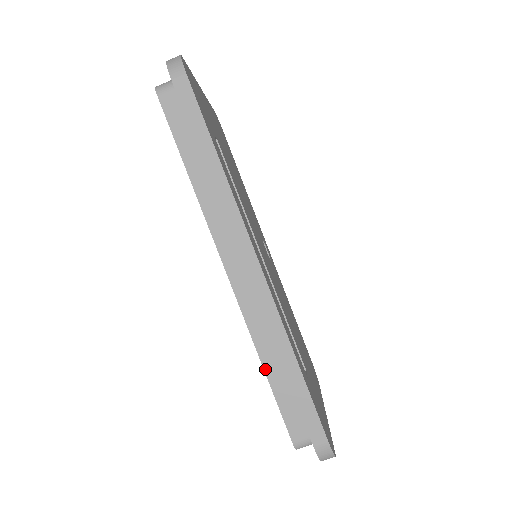
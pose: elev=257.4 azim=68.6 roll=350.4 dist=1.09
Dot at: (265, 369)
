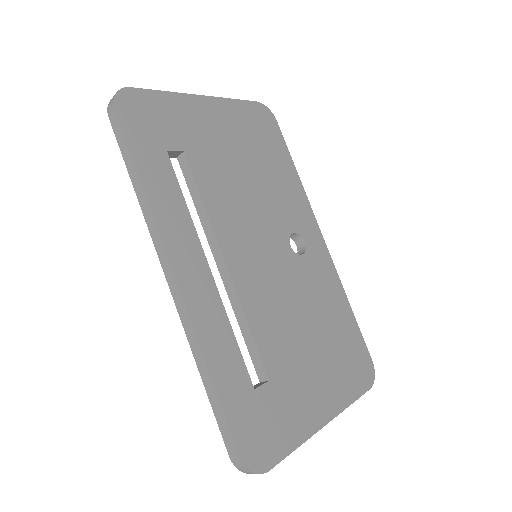
Dot at: occluded
